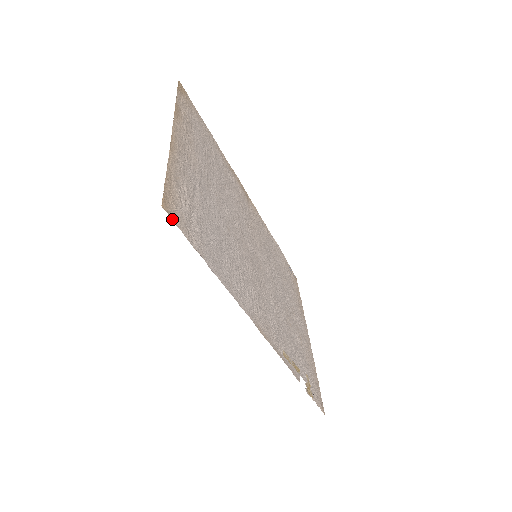
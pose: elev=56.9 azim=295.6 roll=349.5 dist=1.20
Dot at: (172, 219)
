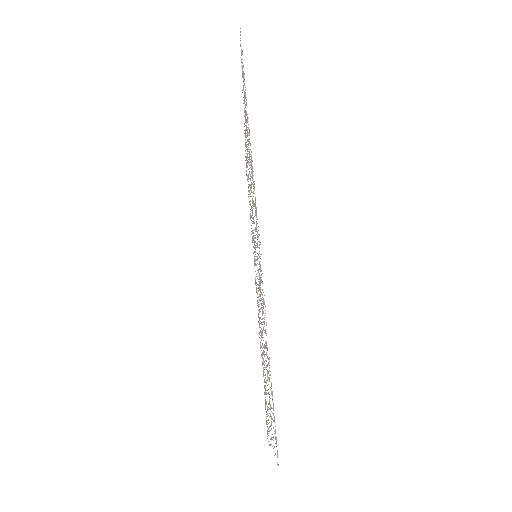
Dot at: (240, 34)
